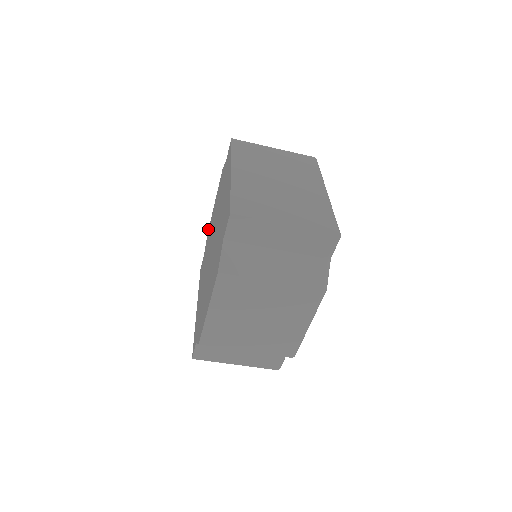
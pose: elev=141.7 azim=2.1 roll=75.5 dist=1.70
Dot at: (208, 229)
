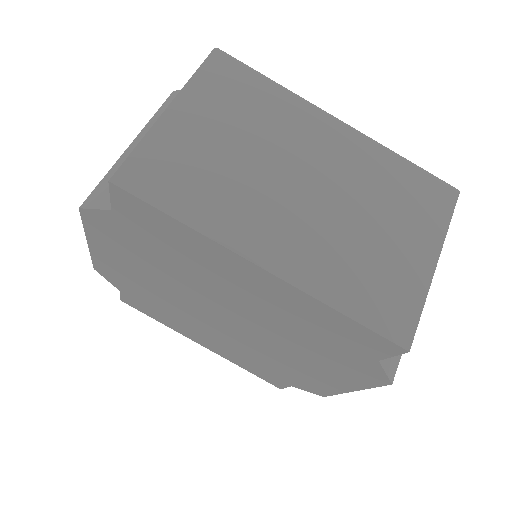
Dot at: occluded
